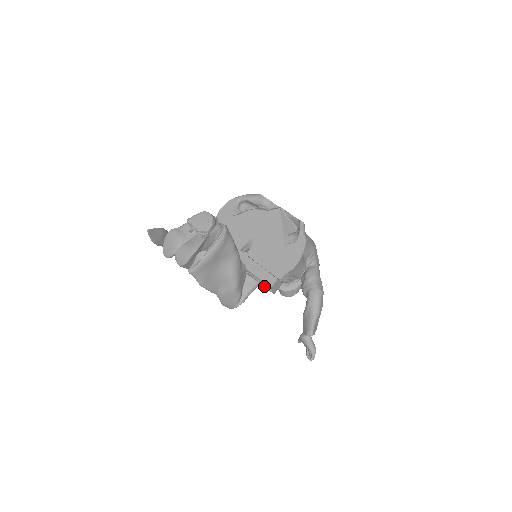
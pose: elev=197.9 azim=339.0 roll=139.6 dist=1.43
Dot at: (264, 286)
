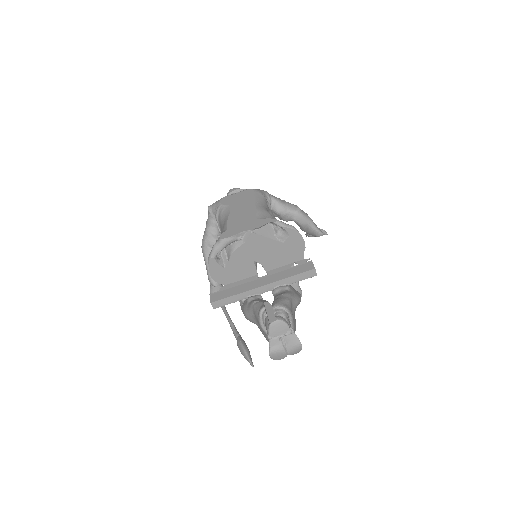
Dot at: occluded
